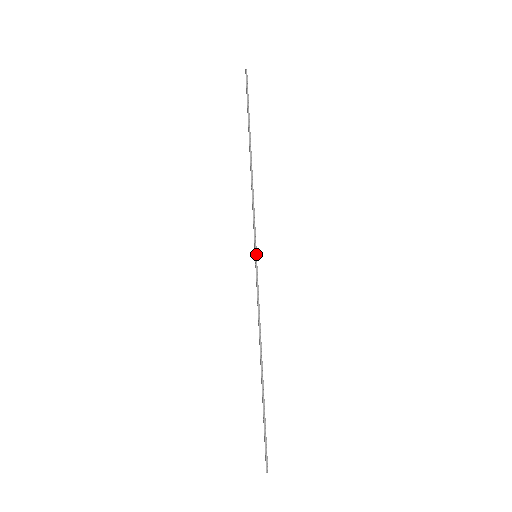
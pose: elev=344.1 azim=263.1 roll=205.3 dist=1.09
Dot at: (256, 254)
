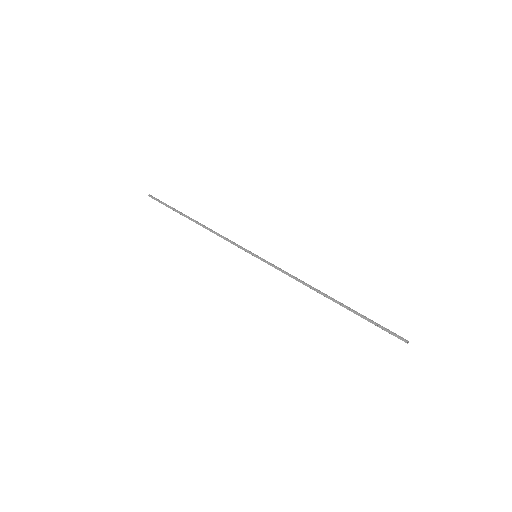
Dot at: (255, 254)
